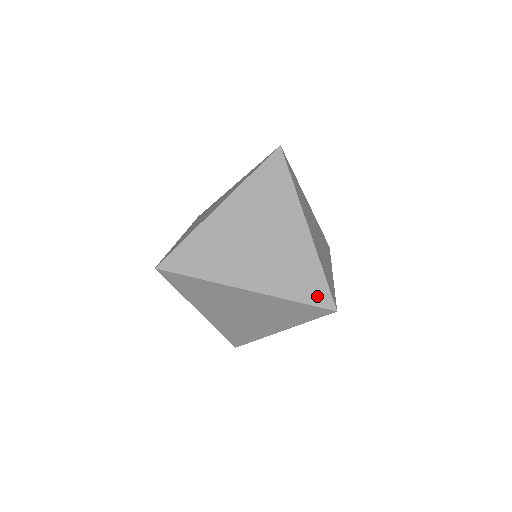
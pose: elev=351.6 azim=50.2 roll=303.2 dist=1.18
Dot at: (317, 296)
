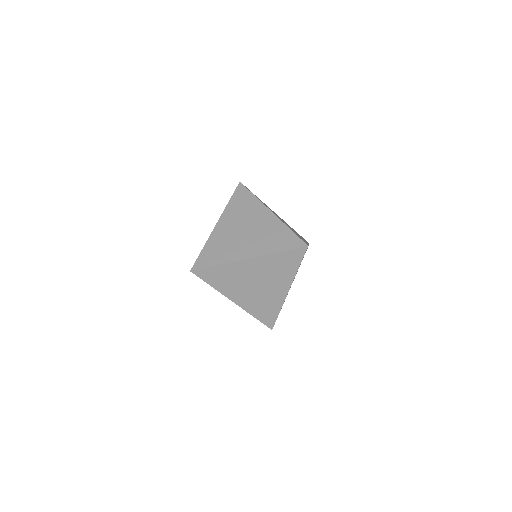
Dot at: (292, 243)
